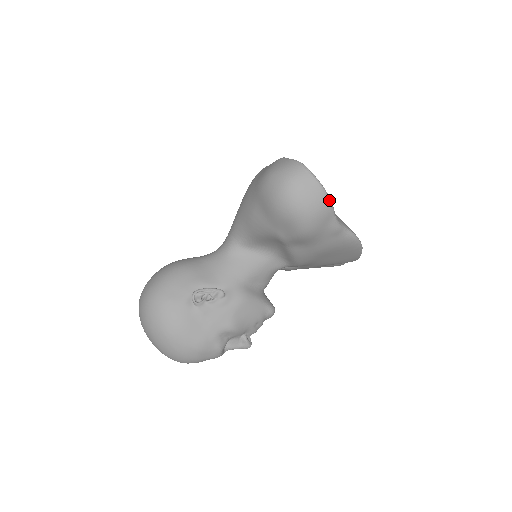
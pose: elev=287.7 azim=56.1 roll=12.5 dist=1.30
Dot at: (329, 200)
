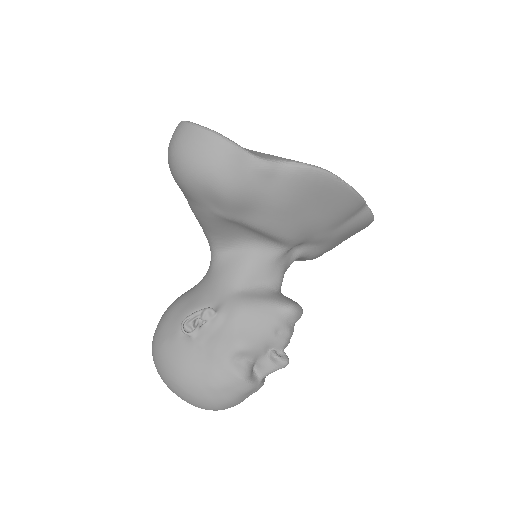
Dot at: (224, 139)
